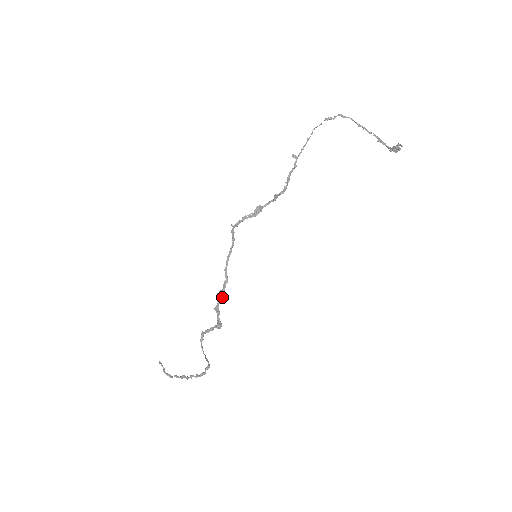
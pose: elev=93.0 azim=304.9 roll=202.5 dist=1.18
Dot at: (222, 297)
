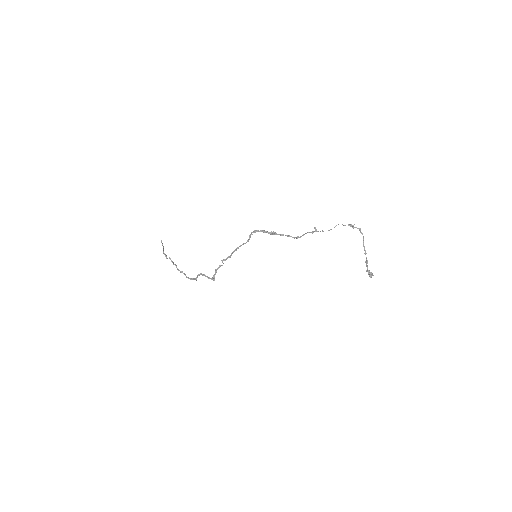
Dot at: occluded
